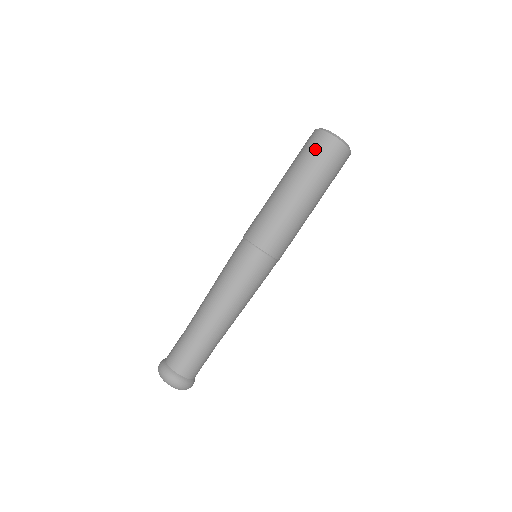
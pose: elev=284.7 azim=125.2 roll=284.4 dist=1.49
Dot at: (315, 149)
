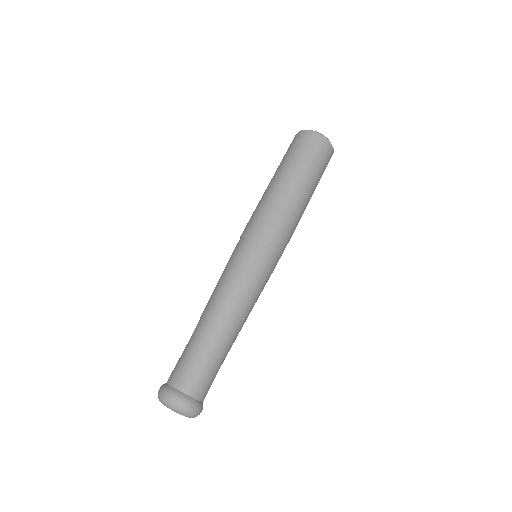
Dot at: (295, 145)
